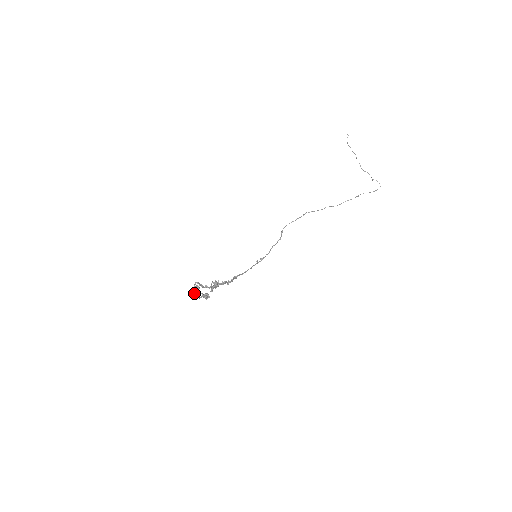
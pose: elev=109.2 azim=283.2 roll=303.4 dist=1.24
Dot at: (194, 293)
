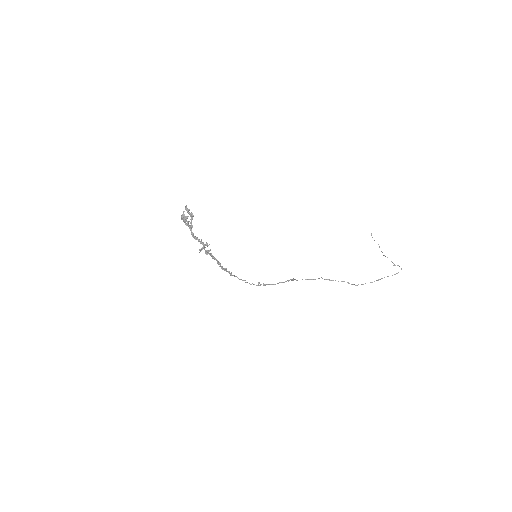
Dot at: occluded
